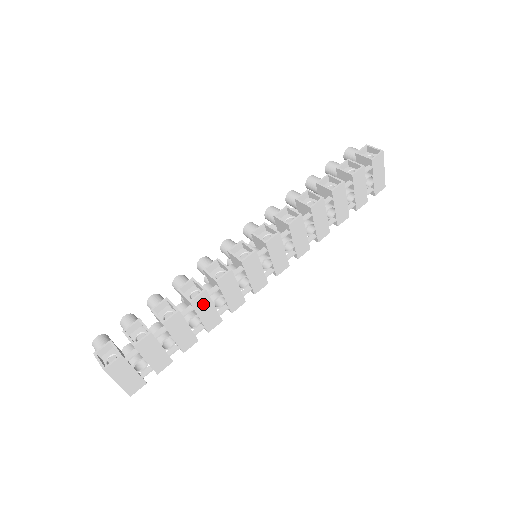
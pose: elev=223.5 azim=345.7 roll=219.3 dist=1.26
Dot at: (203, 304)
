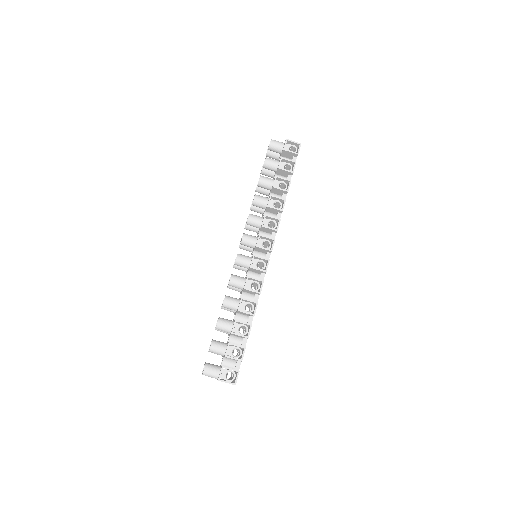
Dot at: occluded
